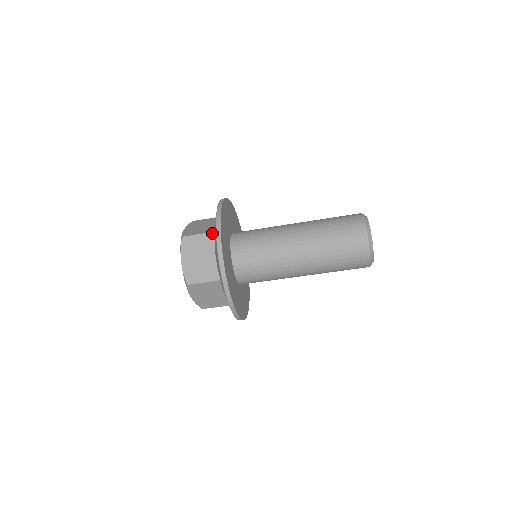
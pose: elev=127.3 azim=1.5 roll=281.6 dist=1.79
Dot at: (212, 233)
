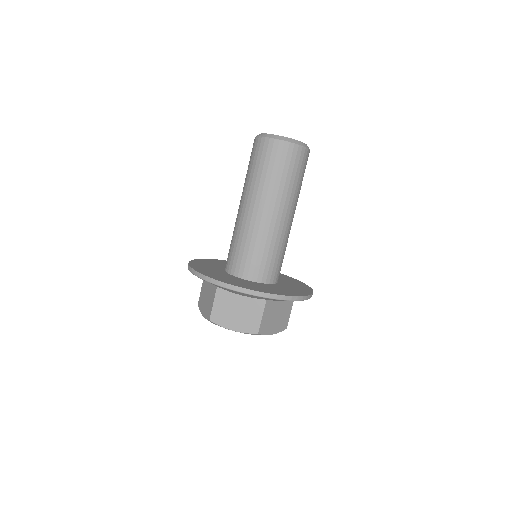
Dot at: (217, 290)
